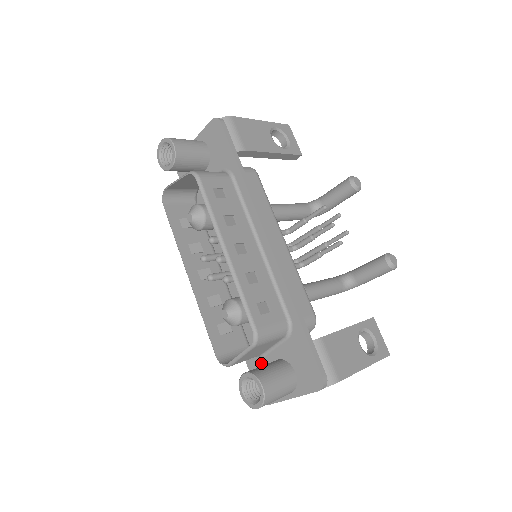
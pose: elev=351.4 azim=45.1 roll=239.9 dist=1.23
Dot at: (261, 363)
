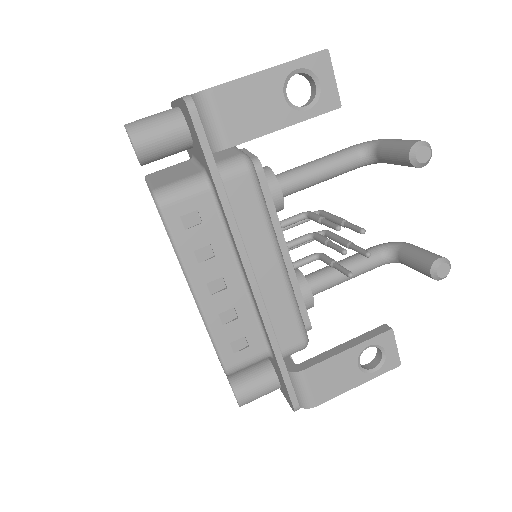
Dot at: occluded
